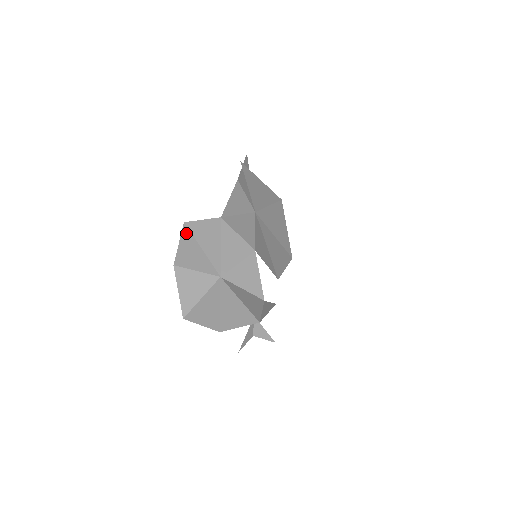
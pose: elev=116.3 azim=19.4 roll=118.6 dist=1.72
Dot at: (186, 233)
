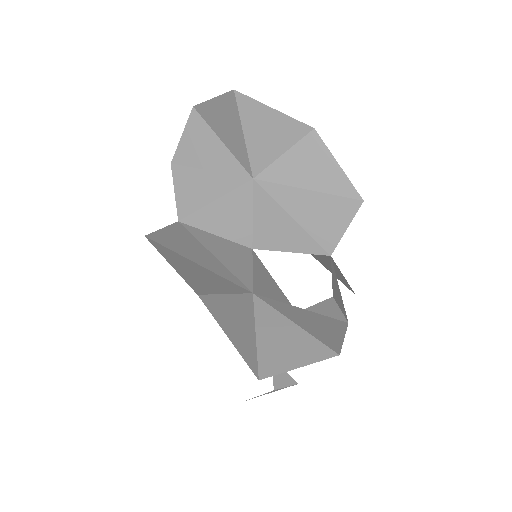
Dot at: (162, 249)
